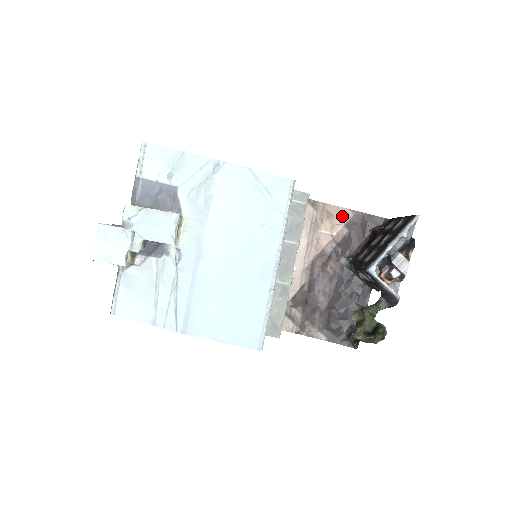
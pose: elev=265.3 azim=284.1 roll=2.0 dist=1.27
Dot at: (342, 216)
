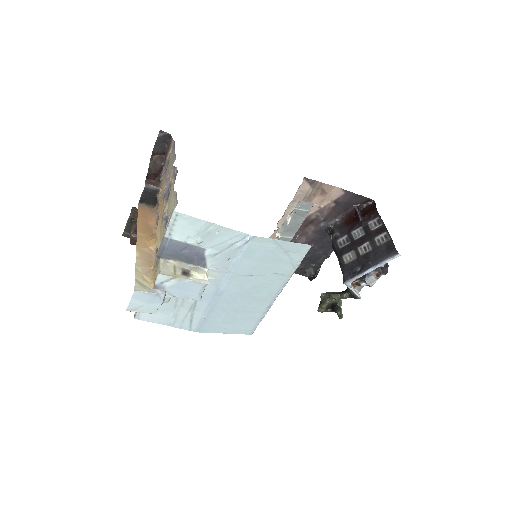
Dot at: (334, 194)
